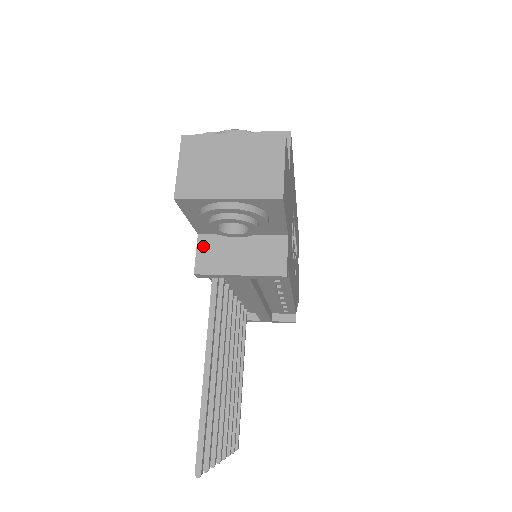
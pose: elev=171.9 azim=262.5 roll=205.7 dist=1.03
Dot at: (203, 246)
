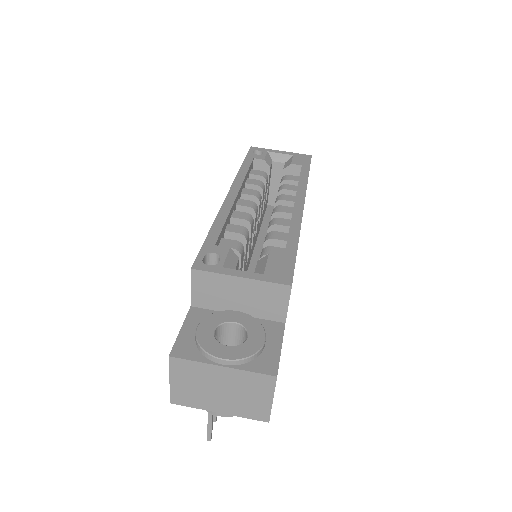
Dot at: occluded
